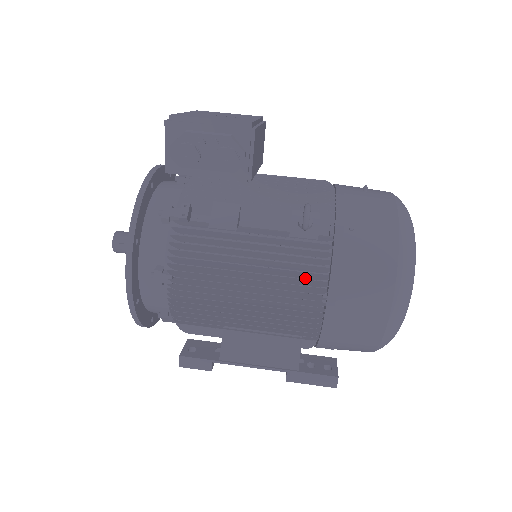
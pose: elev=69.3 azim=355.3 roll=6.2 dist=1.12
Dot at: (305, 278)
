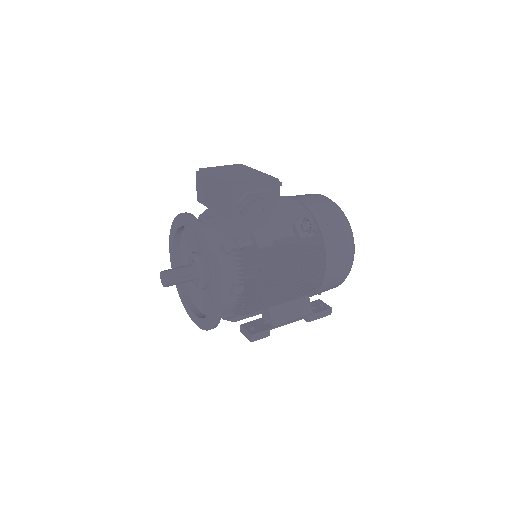
Dot at: (316, 259)
